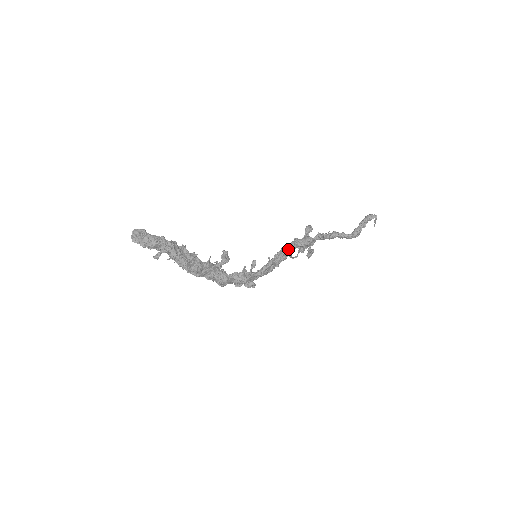
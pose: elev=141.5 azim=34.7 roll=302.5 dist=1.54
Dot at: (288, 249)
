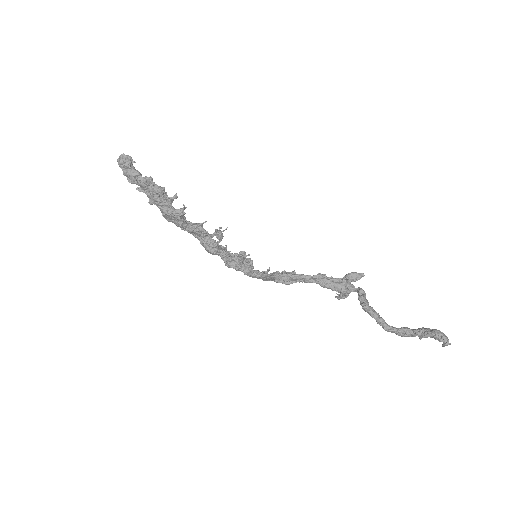
Dot at: (295, 279)
